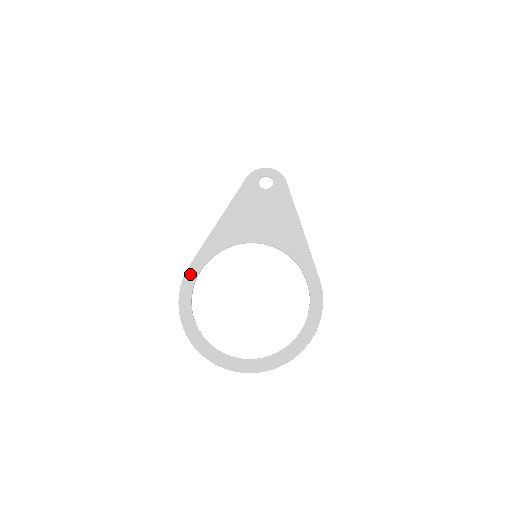
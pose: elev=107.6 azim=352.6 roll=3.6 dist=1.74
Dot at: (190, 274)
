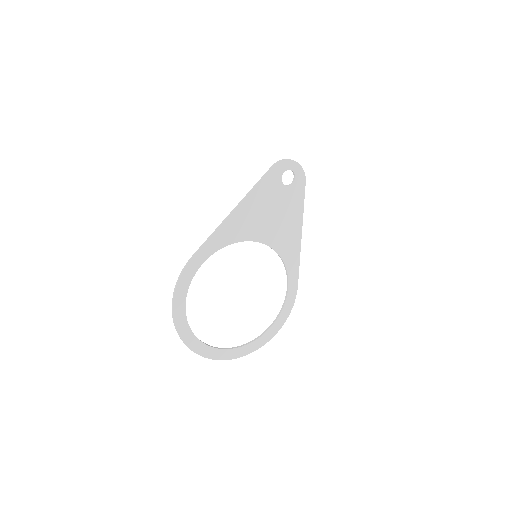
Dot at: (192, 266)
